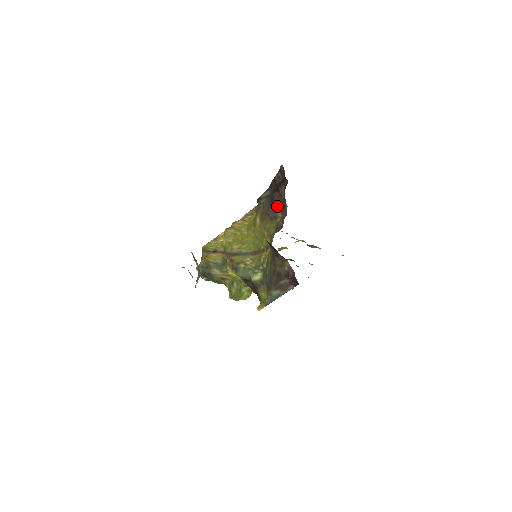
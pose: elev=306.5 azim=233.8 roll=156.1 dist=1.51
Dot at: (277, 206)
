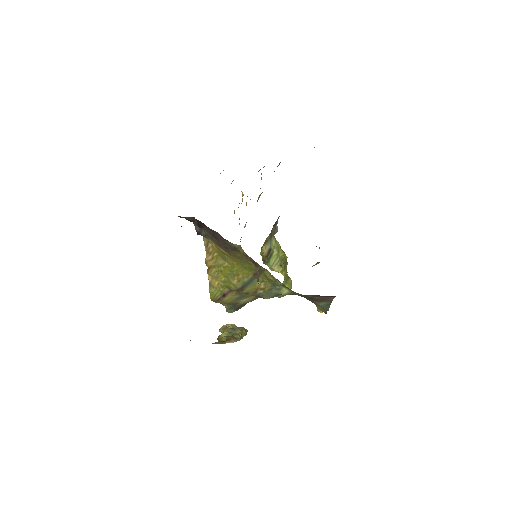
Dot at: (224, 241)
